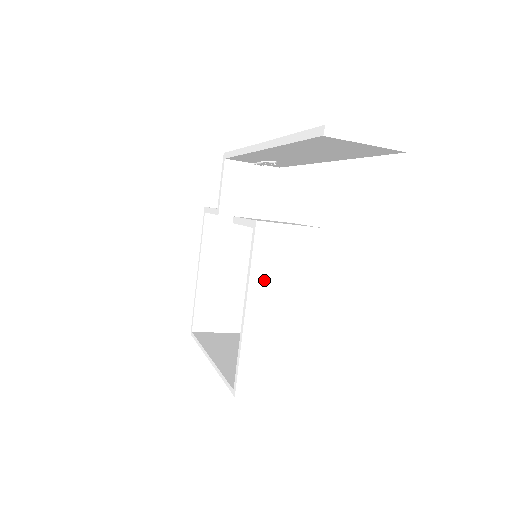
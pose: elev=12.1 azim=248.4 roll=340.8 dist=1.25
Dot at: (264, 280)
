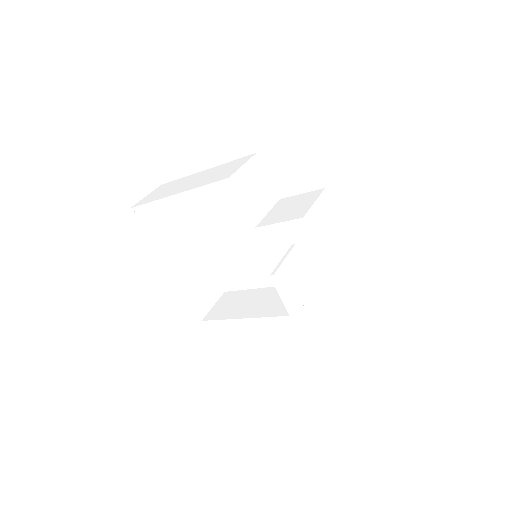
Dot at: occluded
